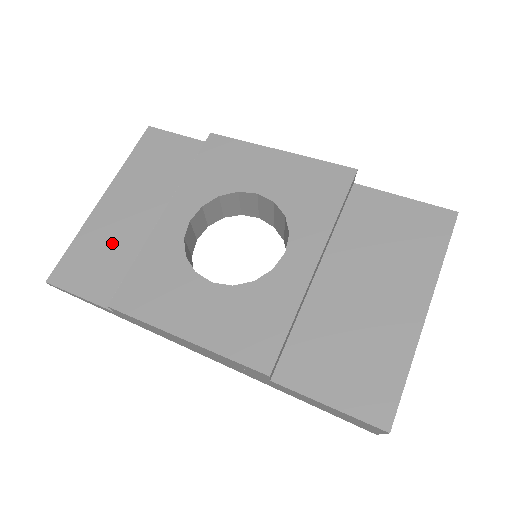
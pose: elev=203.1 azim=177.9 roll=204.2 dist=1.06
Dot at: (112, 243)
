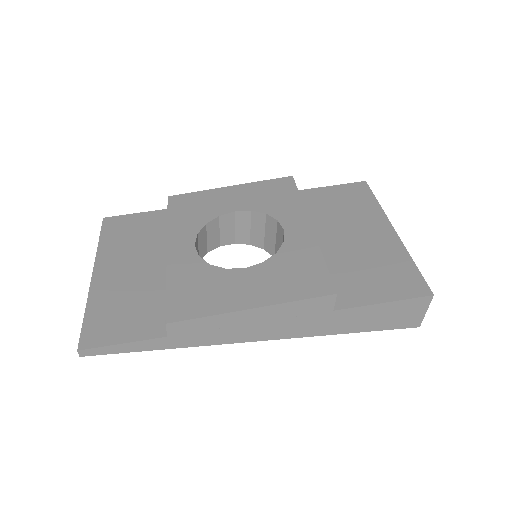
Dot at: (127, 296)
